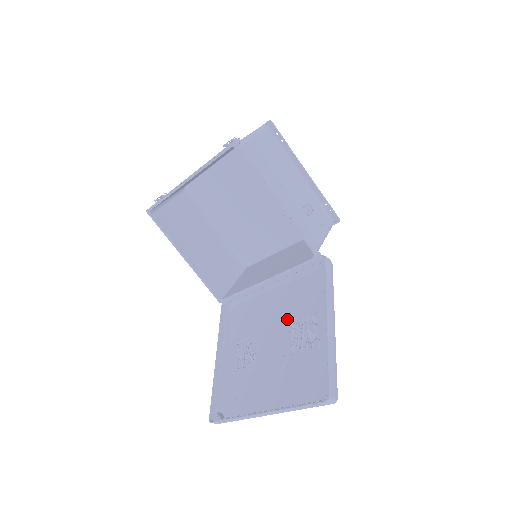
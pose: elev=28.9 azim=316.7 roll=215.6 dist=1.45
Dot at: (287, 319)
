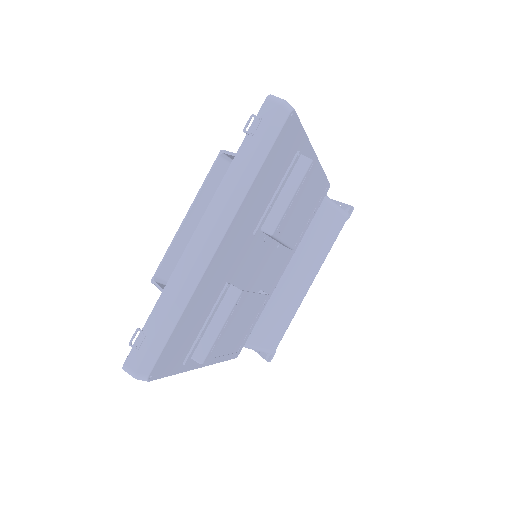
Dot at: occluded
